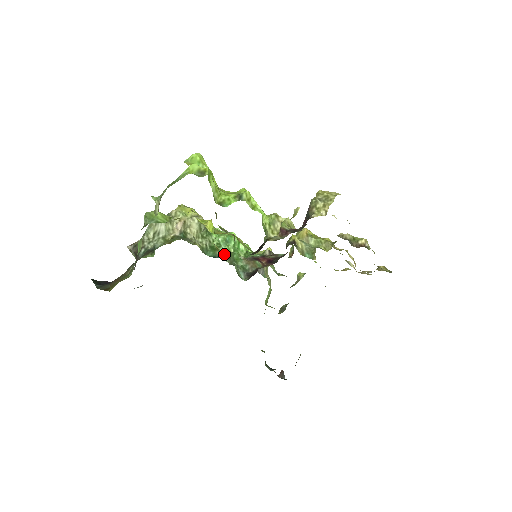
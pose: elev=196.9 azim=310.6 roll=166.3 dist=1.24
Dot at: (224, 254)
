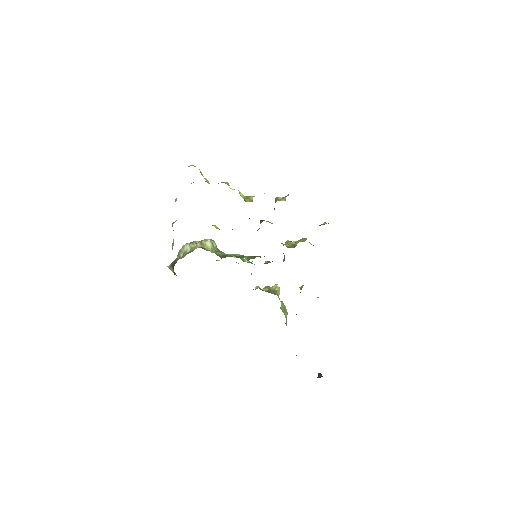
Dot at: occluded
